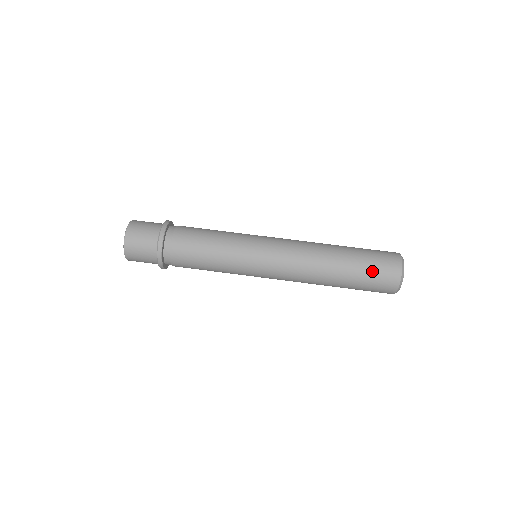
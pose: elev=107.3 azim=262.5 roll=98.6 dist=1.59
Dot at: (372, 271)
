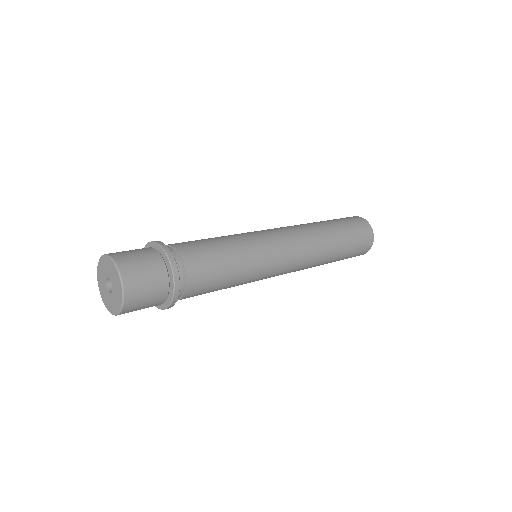
Dot at: (345, 220)
